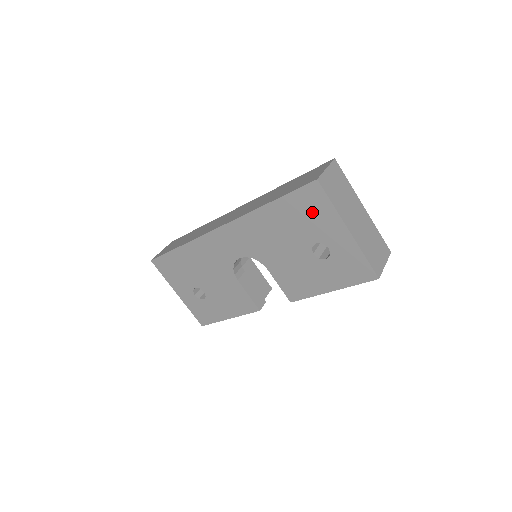
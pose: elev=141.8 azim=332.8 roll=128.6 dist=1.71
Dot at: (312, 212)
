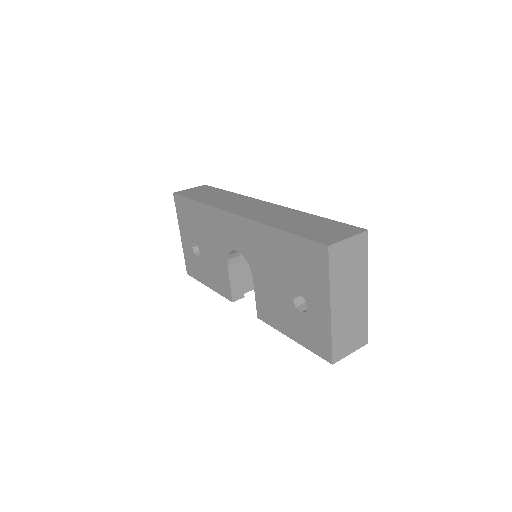
Dot at: (310, 268)
